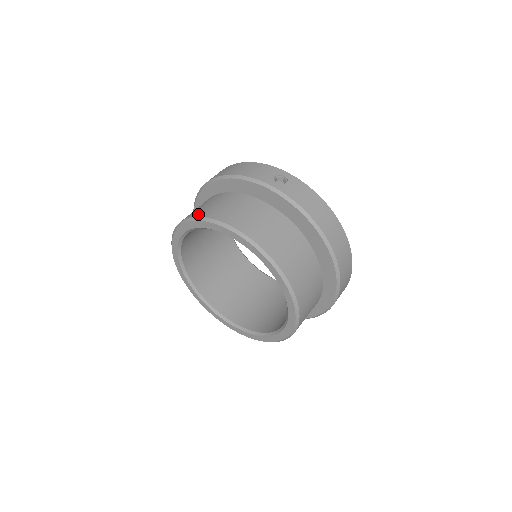
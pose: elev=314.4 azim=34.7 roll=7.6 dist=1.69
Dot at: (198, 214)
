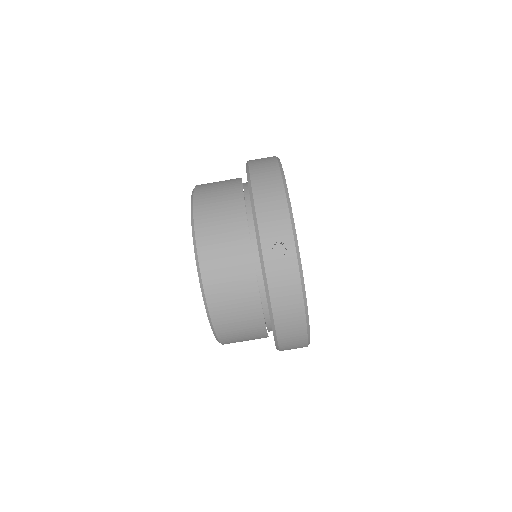
Dot at: (197, 209)
